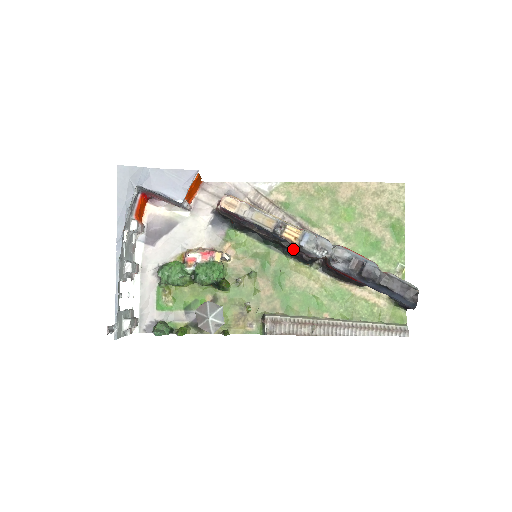
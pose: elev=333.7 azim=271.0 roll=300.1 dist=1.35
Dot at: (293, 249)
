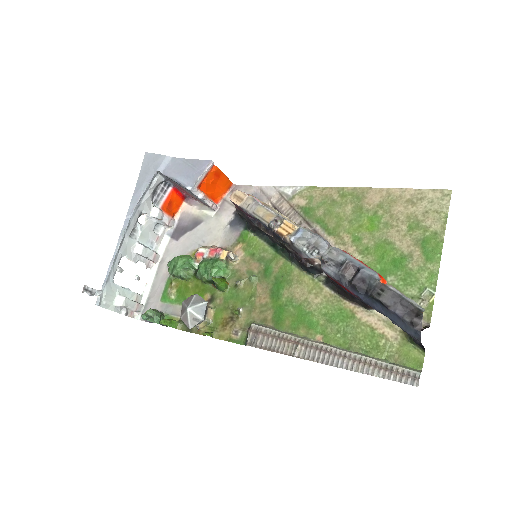
Dot at: (295, 253)
